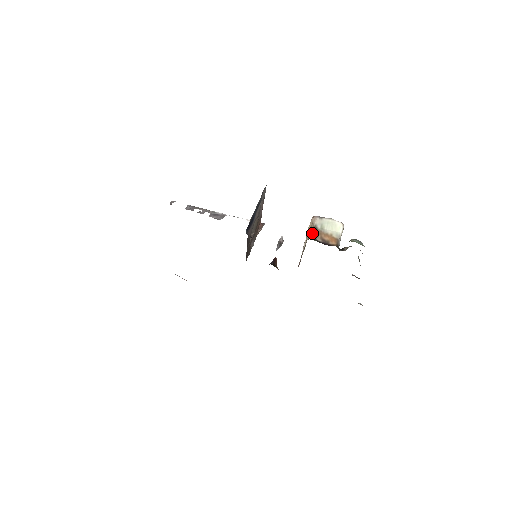
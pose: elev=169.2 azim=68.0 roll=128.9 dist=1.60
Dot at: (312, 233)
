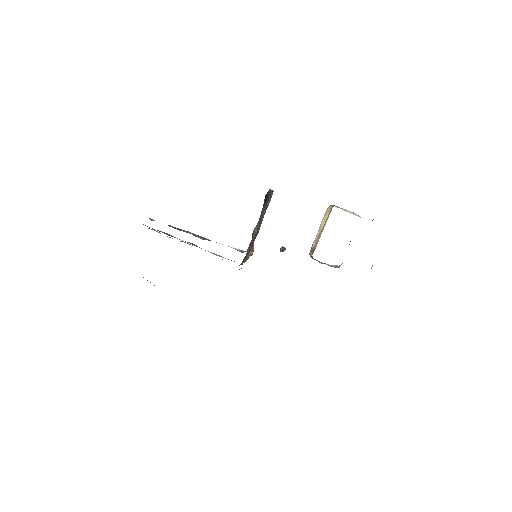
Dot at: occluded
